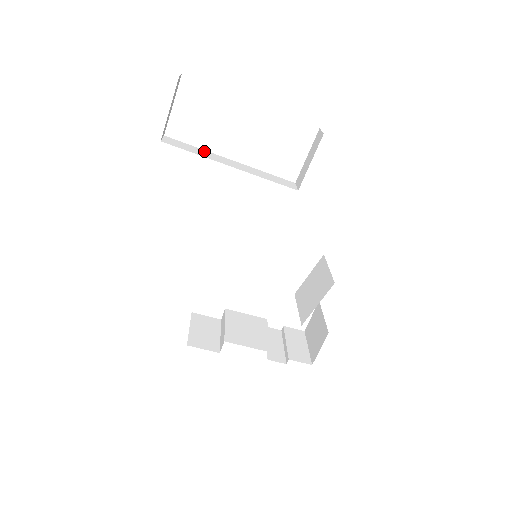
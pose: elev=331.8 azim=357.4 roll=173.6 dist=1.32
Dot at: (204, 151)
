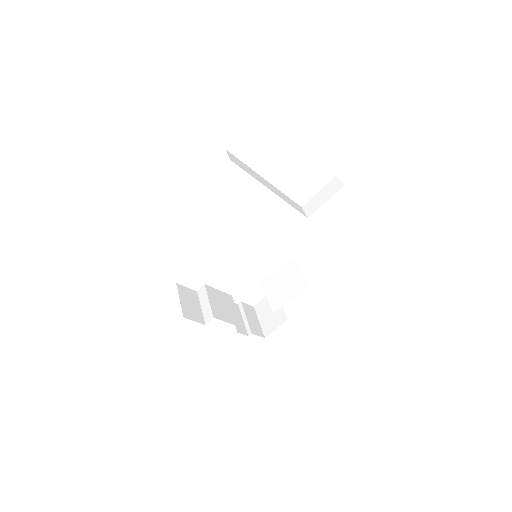
Dot at: (252, 170)
